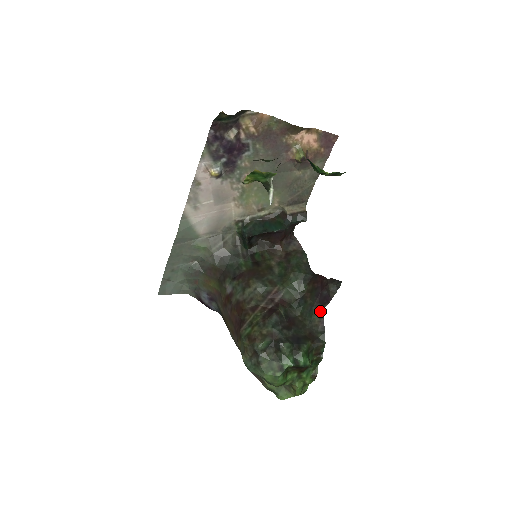
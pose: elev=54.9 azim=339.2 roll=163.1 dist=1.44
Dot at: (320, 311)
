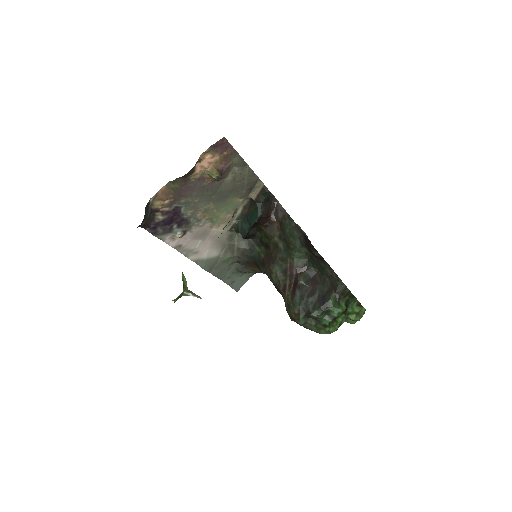
Dot at: (326, 265)
